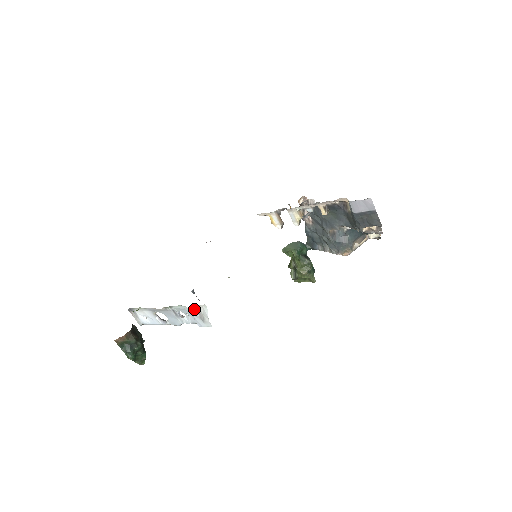
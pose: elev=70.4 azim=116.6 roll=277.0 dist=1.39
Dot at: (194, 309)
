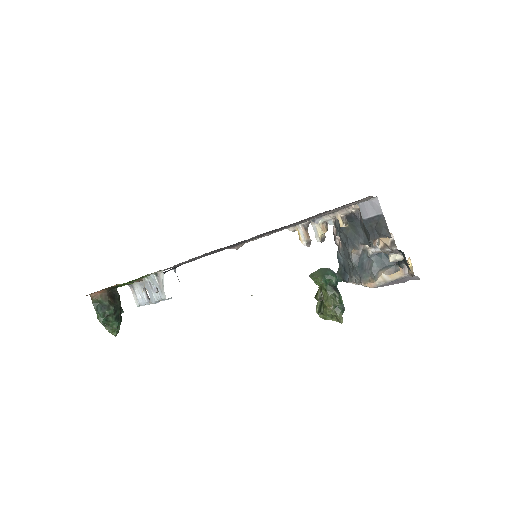
Dot at: (155, 275)
